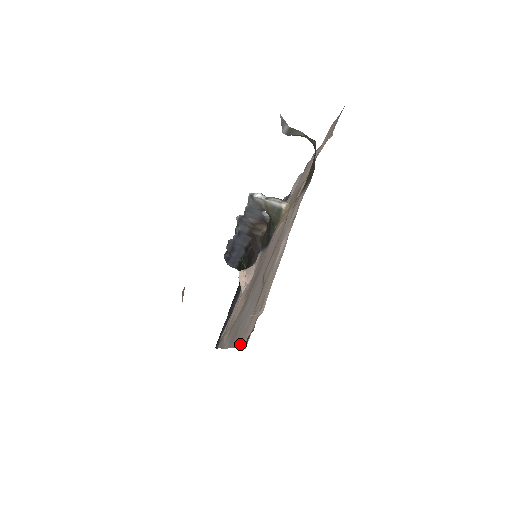
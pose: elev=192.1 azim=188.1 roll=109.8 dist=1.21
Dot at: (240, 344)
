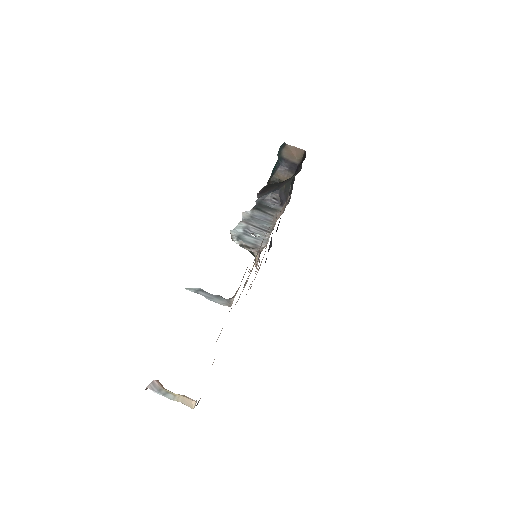
Dot at: occluded
